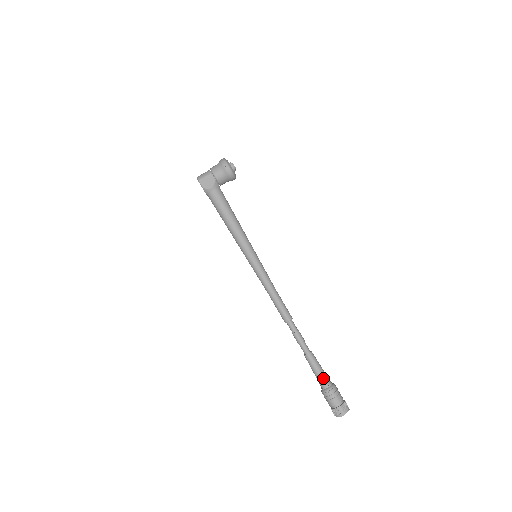
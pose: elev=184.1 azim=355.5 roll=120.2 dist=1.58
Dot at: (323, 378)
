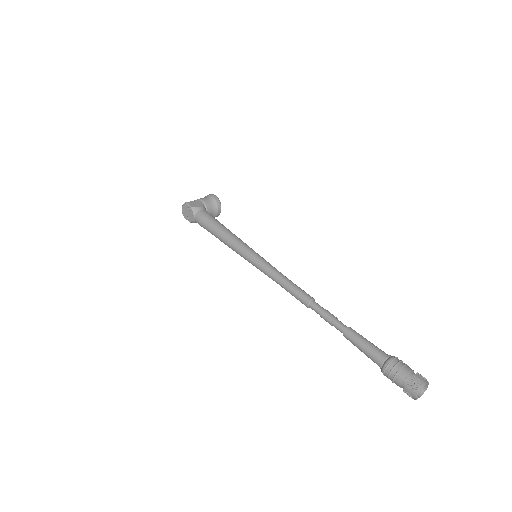
Dot at: (378, 349)
